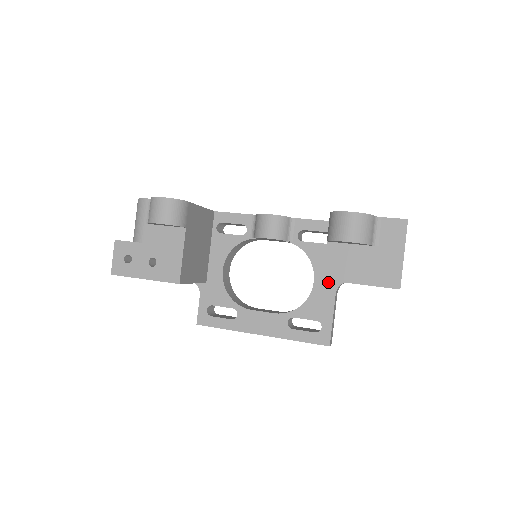
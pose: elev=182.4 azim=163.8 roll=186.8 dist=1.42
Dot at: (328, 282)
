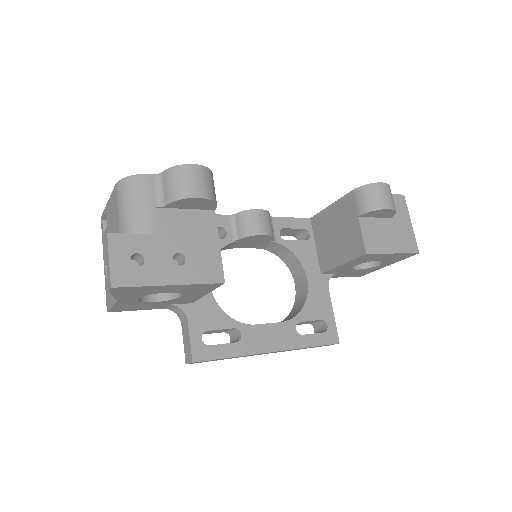
Dot at: (319, 278)
